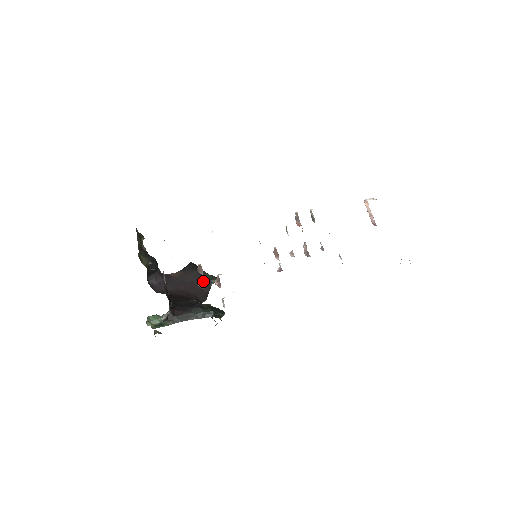
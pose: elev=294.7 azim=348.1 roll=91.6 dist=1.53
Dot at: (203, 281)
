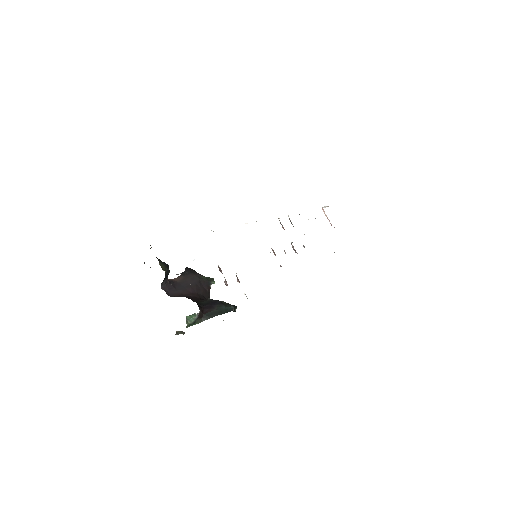
Dot at: (225, 280)
